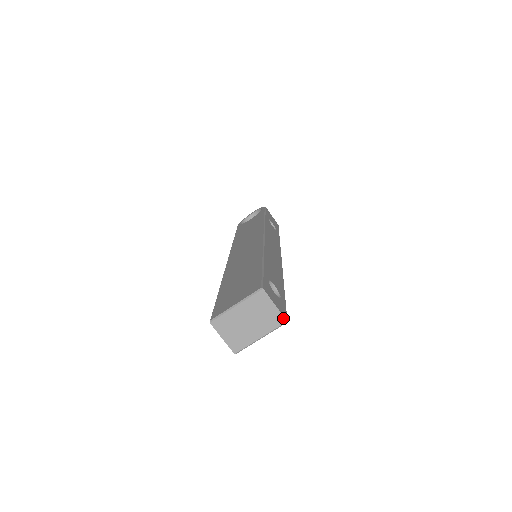
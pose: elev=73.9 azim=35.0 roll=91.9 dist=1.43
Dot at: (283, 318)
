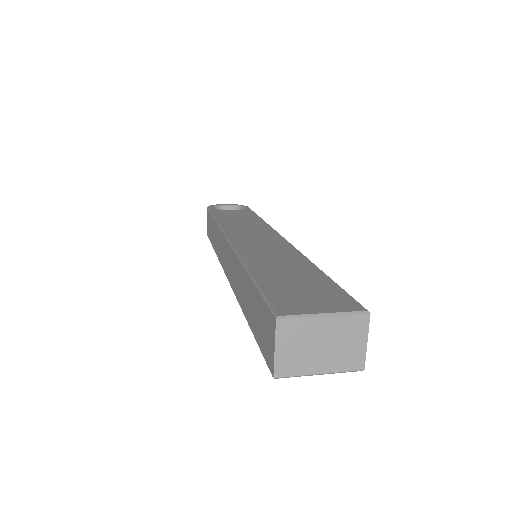
Dot at: (363, 363)
